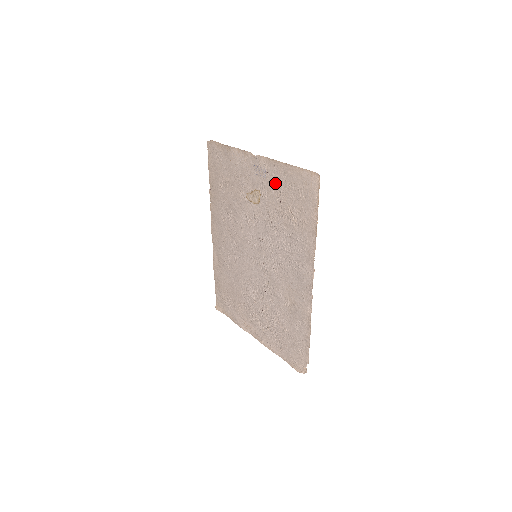
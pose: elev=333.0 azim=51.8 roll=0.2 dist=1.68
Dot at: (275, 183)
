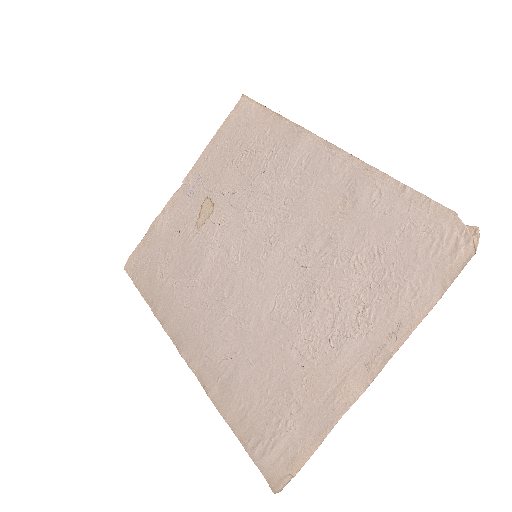
Dot at: (215, 165)
